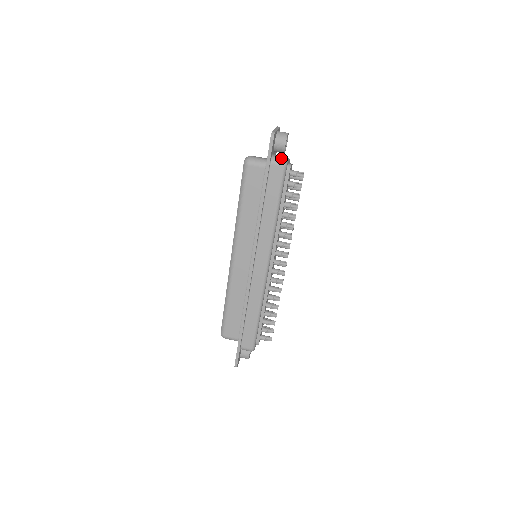
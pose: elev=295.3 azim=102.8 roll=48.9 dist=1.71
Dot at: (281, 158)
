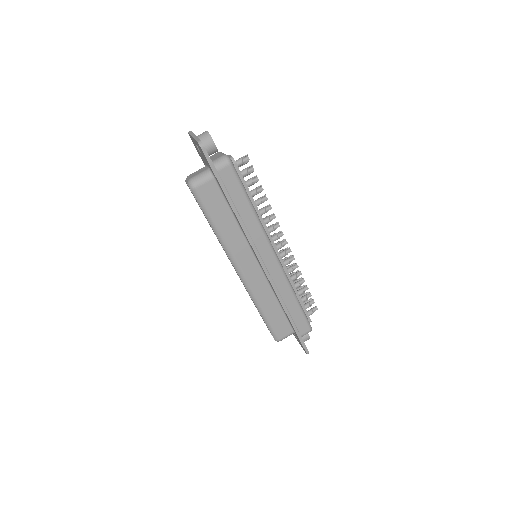
Dot at: (221, 159)
